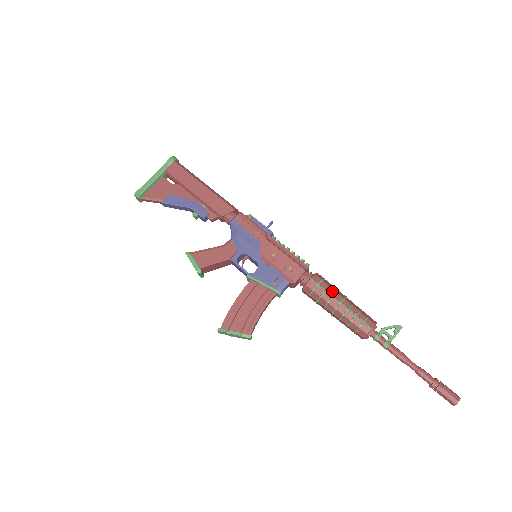
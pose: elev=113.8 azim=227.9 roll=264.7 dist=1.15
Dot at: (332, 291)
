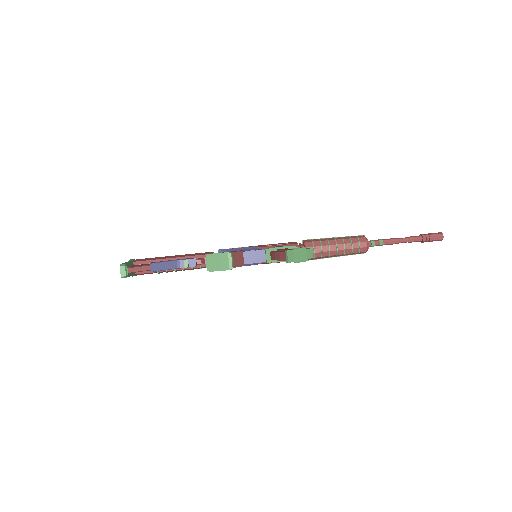
Dot at: occluded
